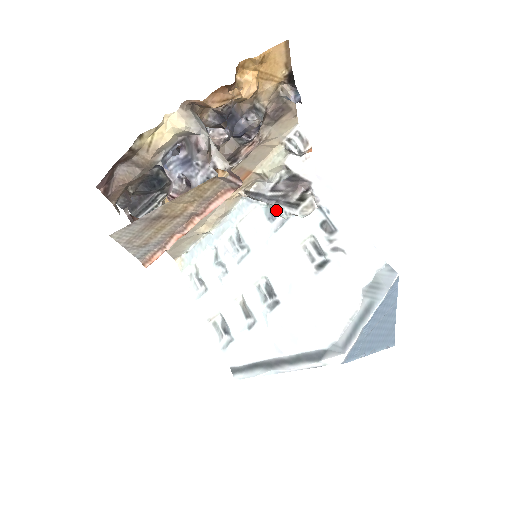
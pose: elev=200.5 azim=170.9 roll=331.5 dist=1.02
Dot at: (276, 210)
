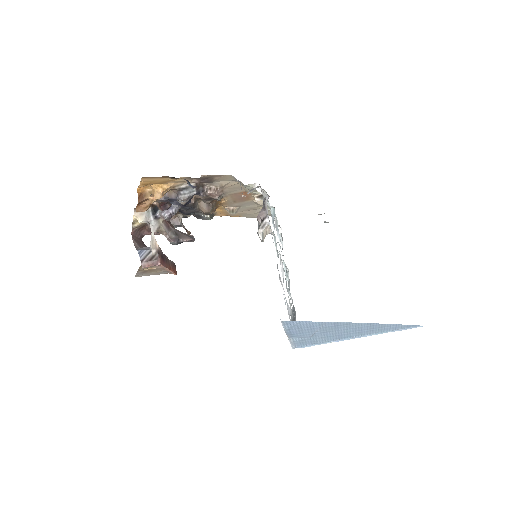
Dot at: occluded
